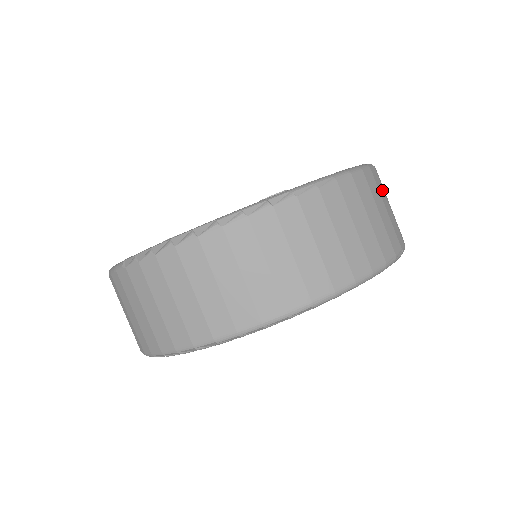
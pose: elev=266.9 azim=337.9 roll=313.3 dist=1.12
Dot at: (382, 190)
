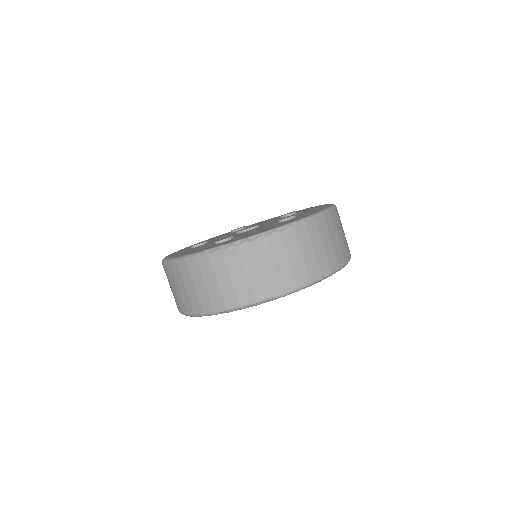
Dot at: occluded
